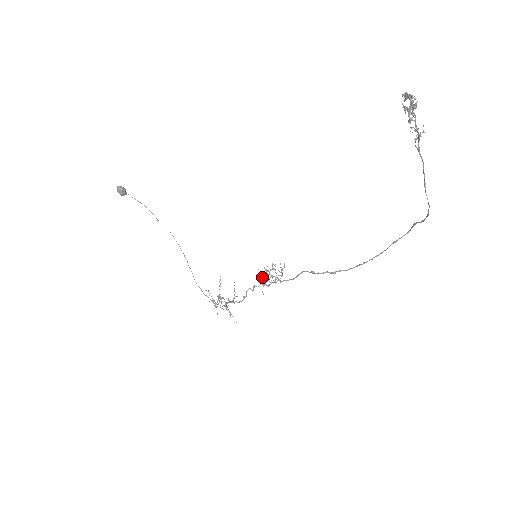
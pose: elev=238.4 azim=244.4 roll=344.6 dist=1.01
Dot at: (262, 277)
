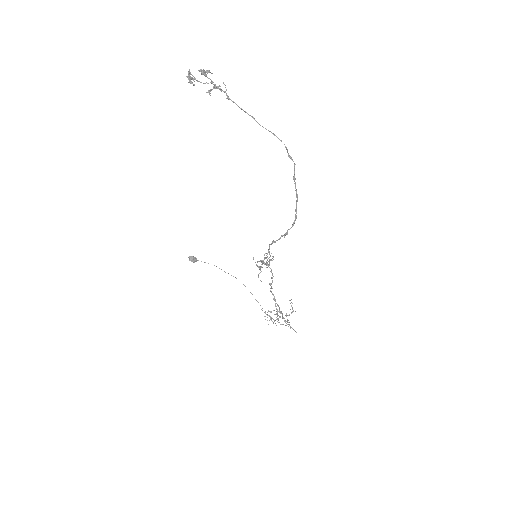
Dot at: (259, 269)
